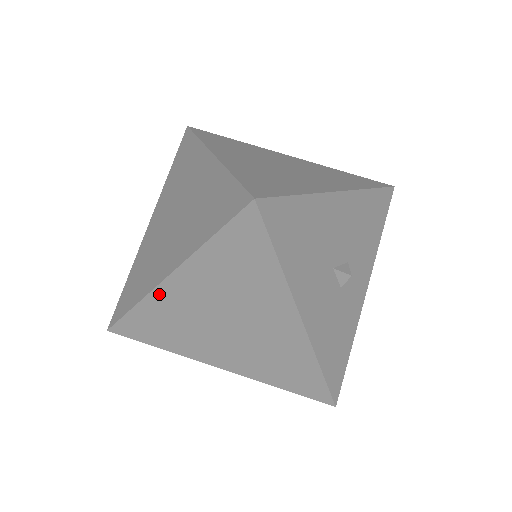
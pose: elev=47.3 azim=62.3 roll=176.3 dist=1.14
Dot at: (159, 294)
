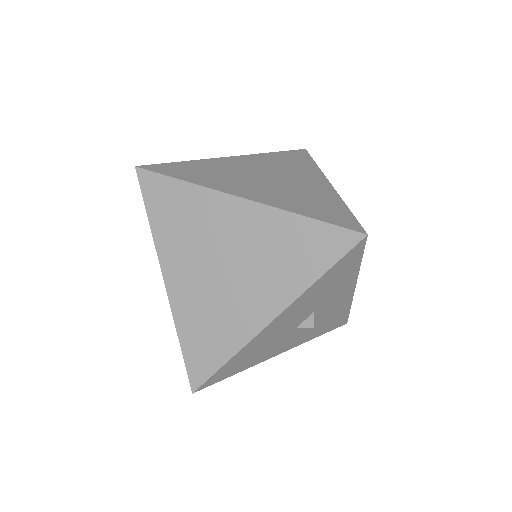
Dot at: occluded
